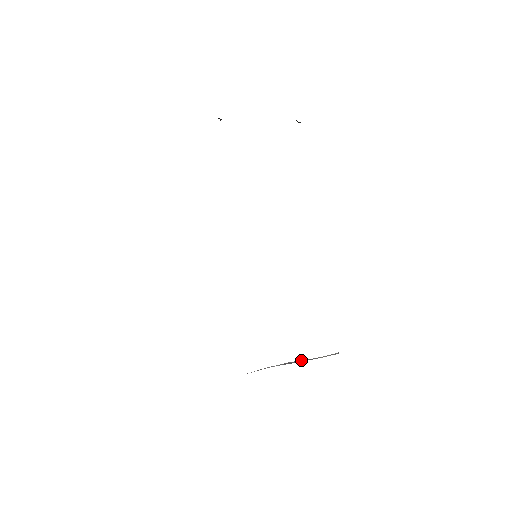
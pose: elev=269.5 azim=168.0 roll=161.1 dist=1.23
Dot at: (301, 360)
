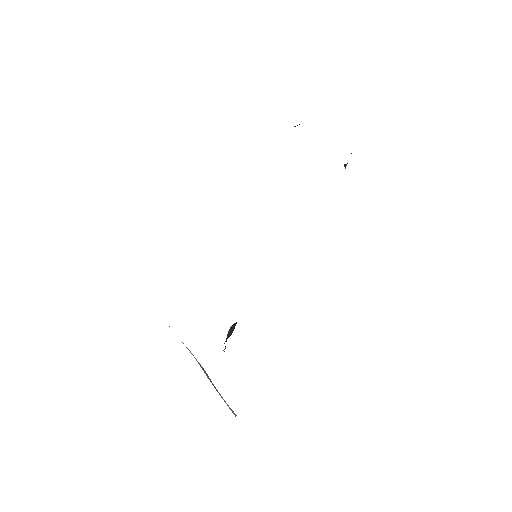
Dot at: occluded
